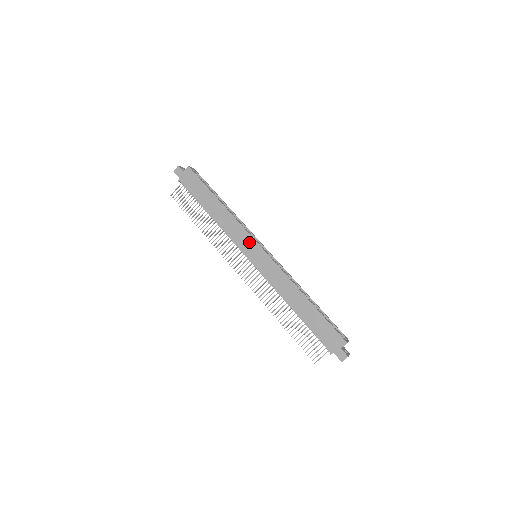
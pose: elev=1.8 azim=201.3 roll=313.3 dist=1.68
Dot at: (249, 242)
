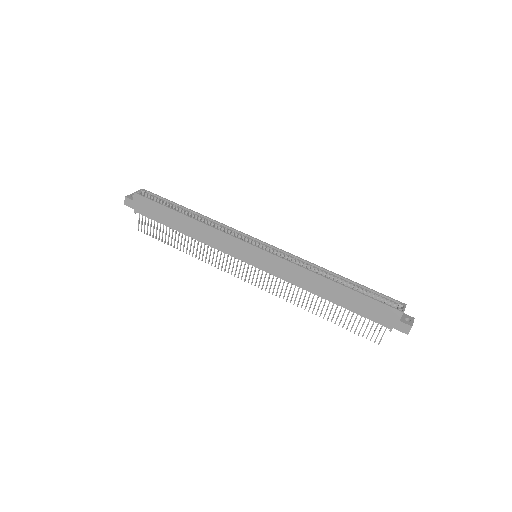
Dot at: (240, 246)
